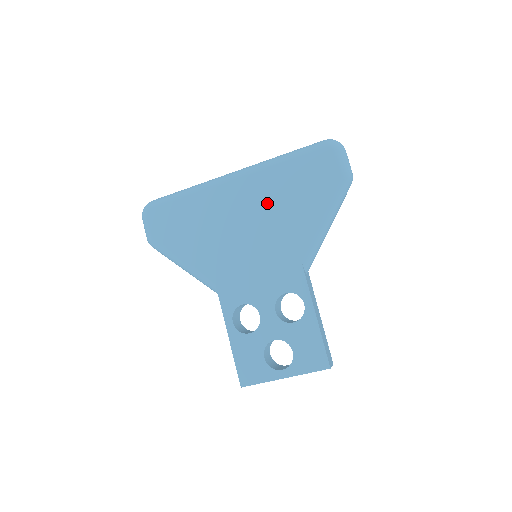
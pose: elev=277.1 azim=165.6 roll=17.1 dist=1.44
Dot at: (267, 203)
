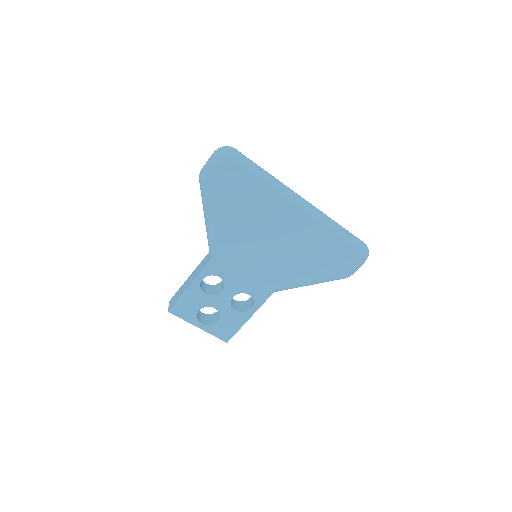
Dot at: (299, 245)
